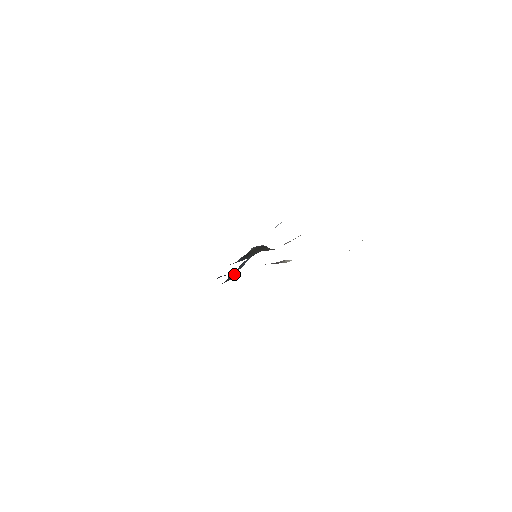
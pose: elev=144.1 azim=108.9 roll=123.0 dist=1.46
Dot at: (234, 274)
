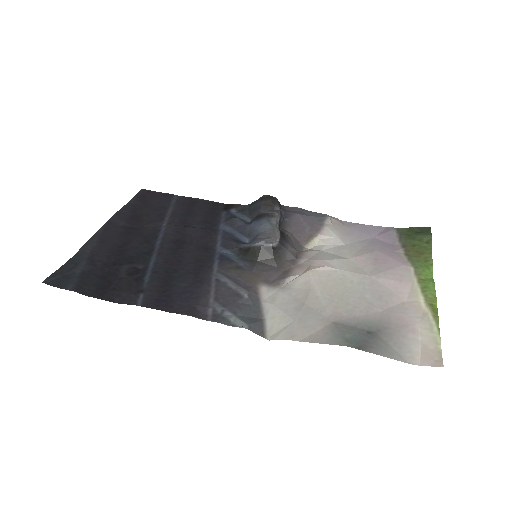
Dot at: (255, 215)
